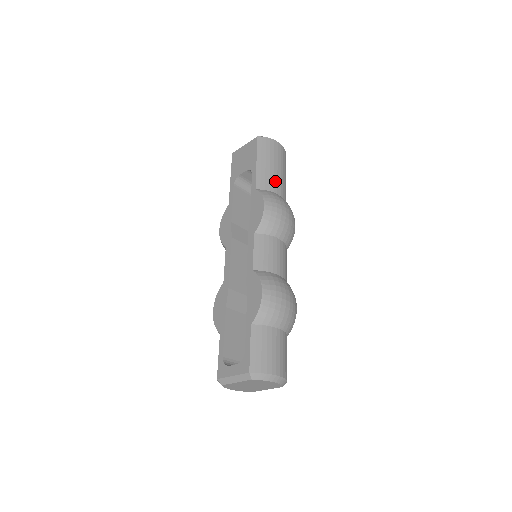
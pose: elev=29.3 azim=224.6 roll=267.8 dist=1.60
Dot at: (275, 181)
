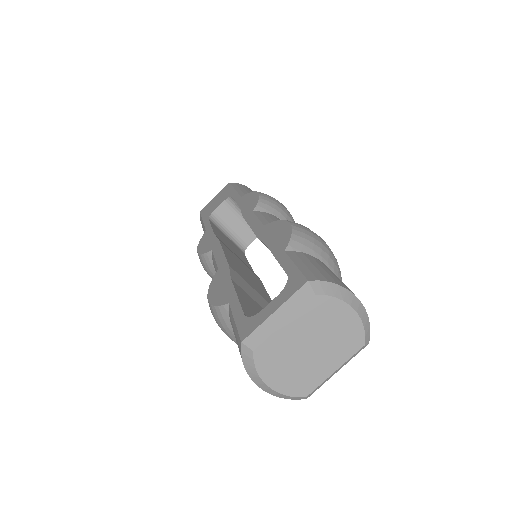
Dot at: occluded
